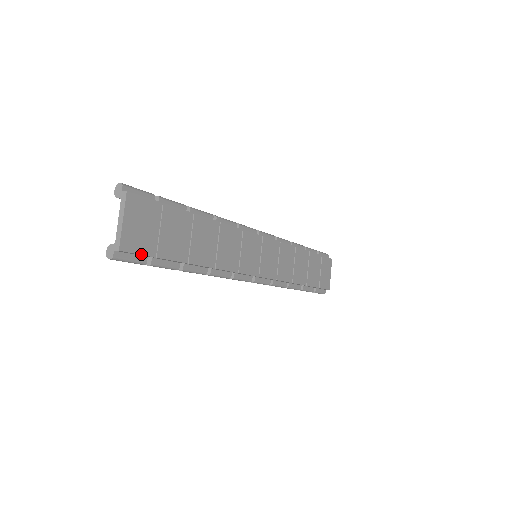
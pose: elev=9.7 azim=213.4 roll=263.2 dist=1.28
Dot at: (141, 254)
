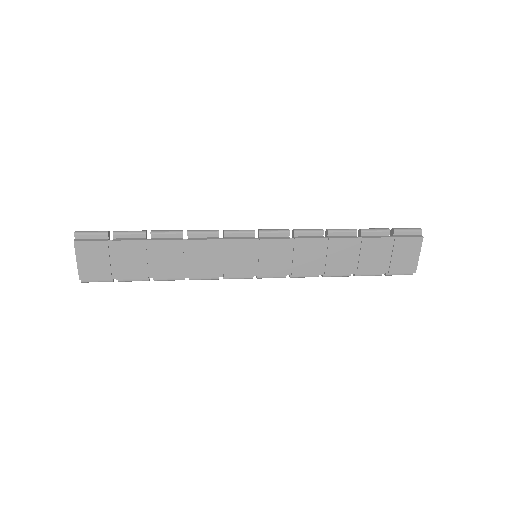
Dot at: (100, 279)
